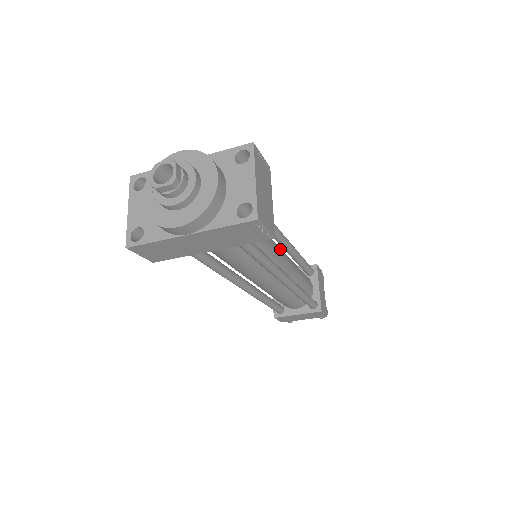
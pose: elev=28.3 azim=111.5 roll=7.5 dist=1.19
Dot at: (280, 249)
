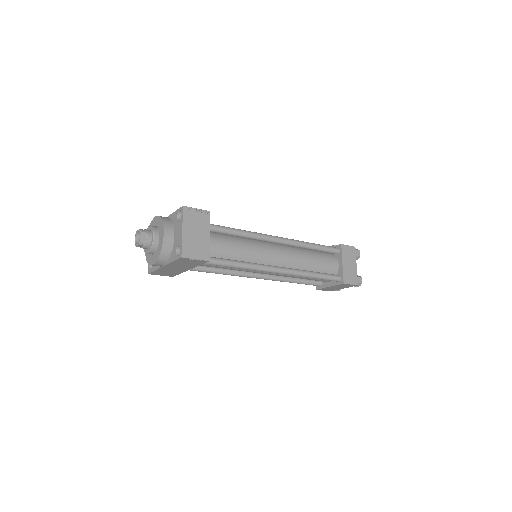
Dot at: (272, 248)
